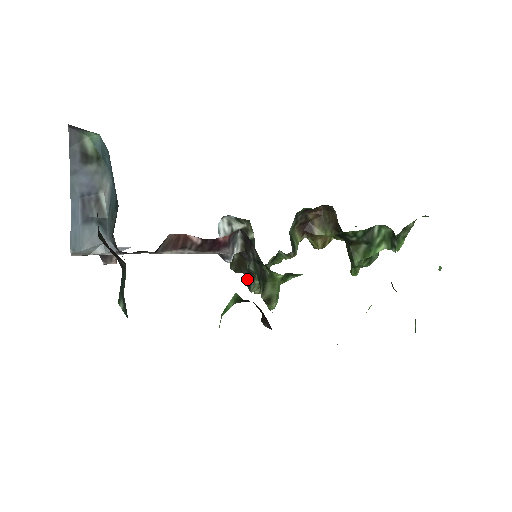
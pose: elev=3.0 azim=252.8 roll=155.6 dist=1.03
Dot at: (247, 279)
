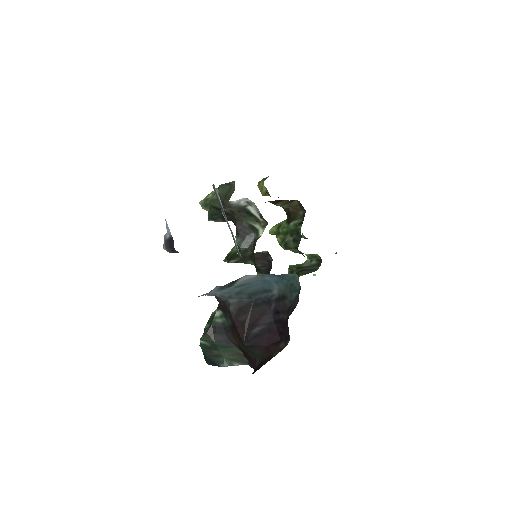
Dot at: (215, 216)
